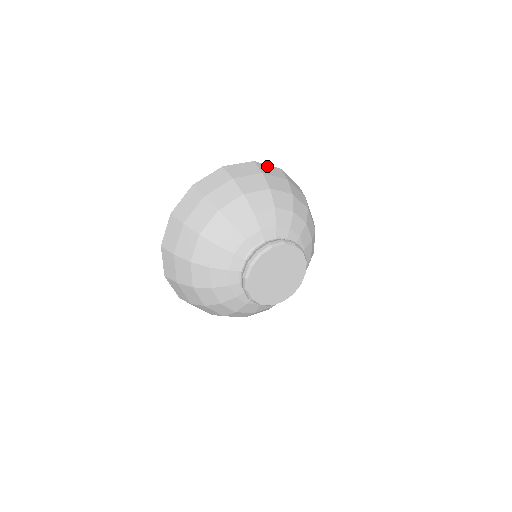
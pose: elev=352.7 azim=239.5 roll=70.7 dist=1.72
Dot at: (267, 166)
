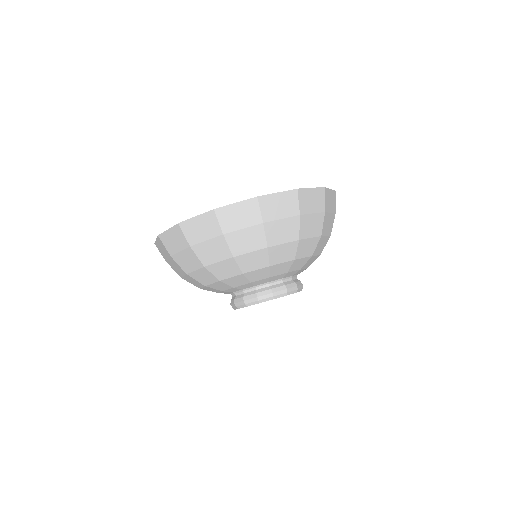
Dot at: (310, 192)
